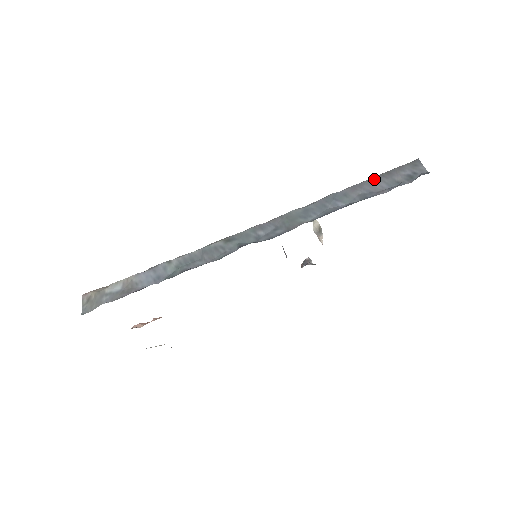
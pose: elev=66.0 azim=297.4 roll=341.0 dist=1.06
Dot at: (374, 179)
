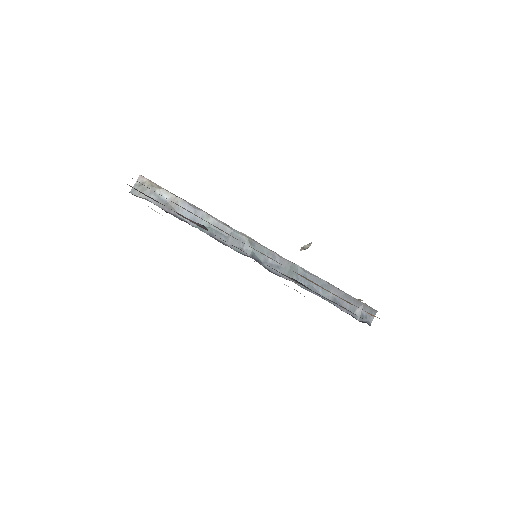
Dot at: (349, 297)
